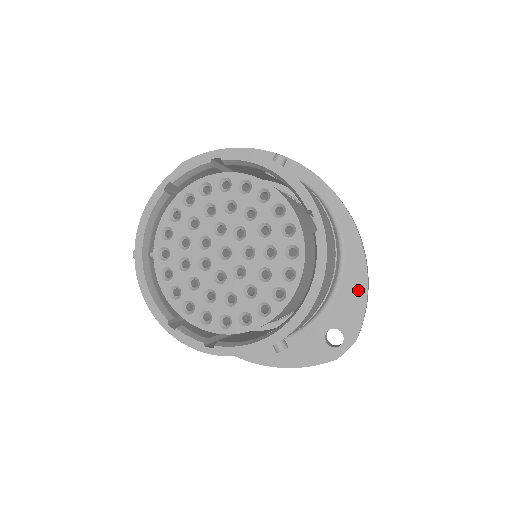
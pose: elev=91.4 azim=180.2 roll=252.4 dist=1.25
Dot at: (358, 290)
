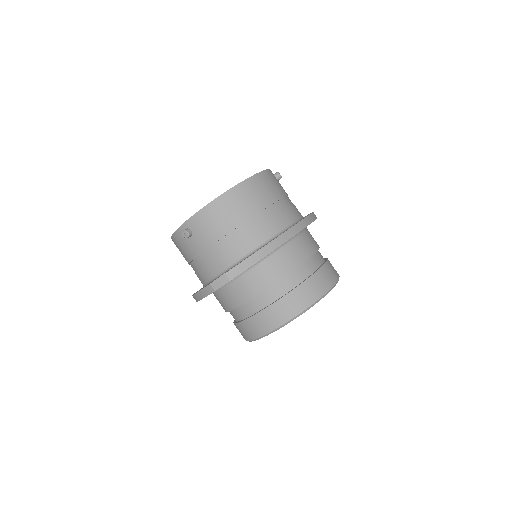
Dot at: occluded
